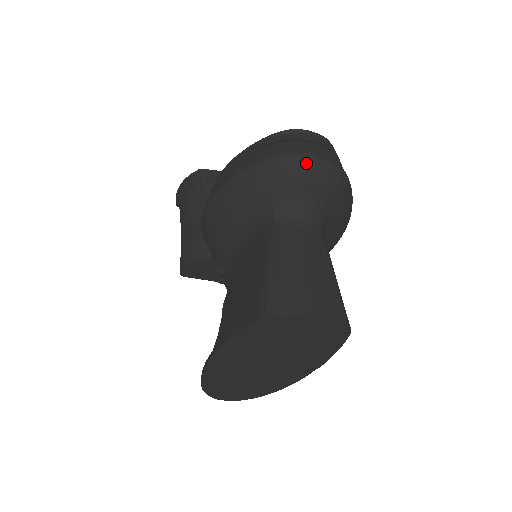
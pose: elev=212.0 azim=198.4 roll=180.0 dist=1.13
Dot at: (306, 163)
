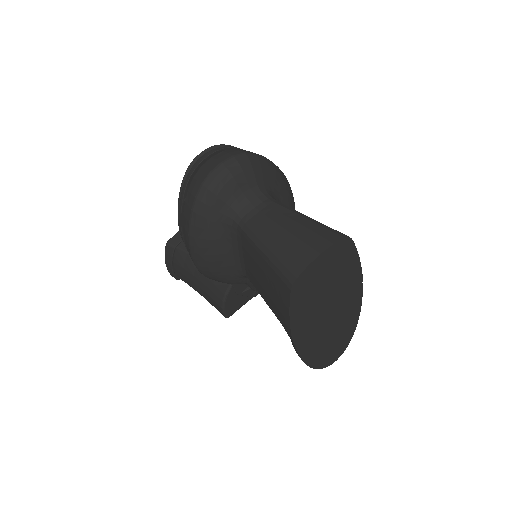
Dot at: (220, 173)
